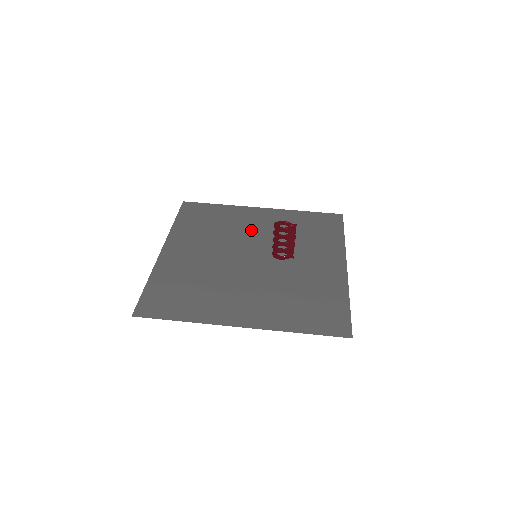
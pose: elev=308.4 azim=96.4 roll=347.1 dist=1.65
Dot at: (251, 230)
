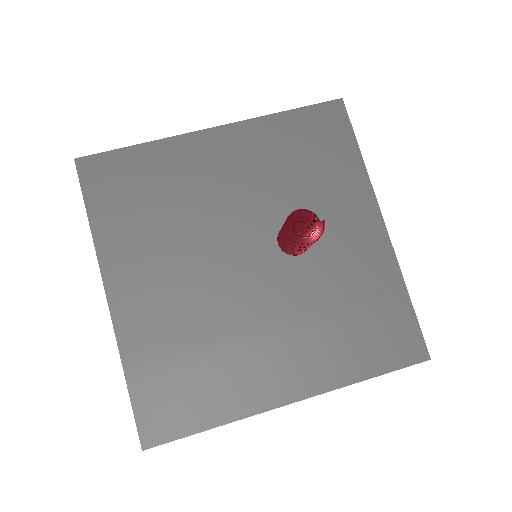
Dot at: (221, 194)
